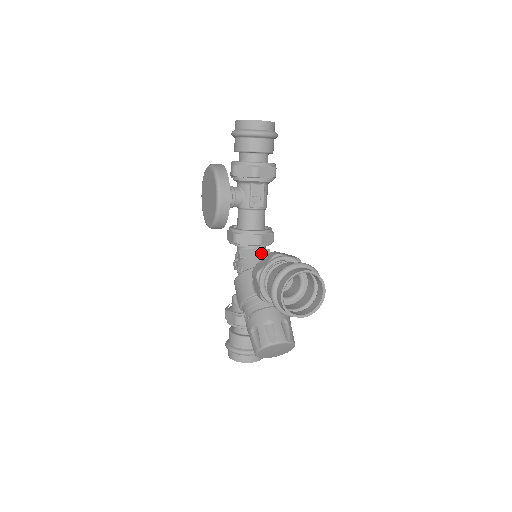
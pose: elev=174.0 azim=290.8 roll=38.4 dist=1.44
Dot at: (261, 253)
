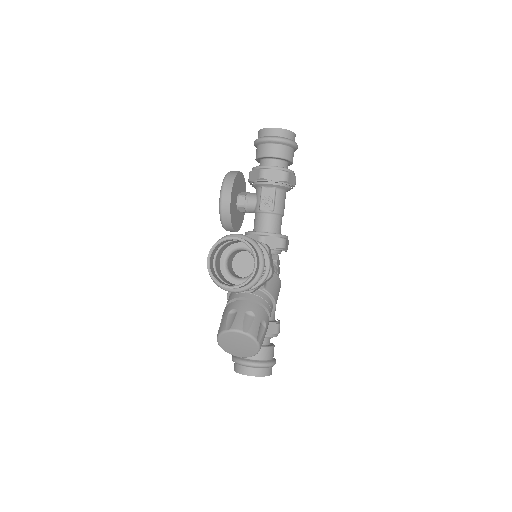
Dot at: occluded
